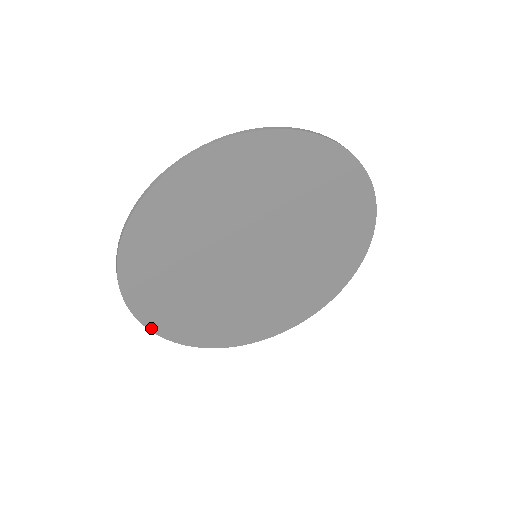
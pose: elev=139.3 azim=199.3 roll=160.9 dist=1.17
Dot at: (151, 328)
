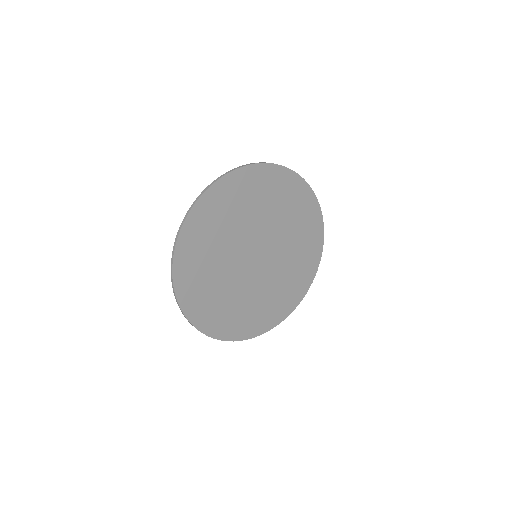
Dot at: (214, 337)
